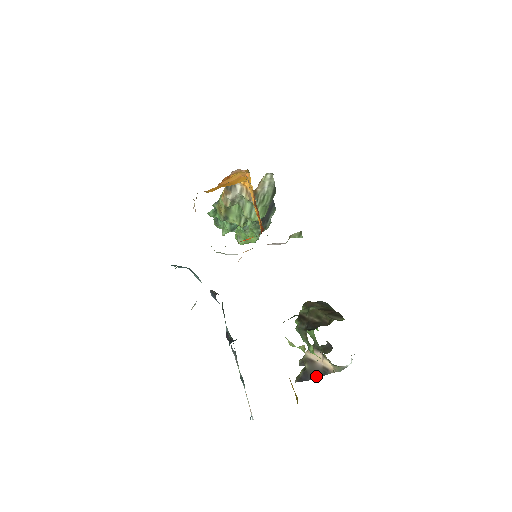
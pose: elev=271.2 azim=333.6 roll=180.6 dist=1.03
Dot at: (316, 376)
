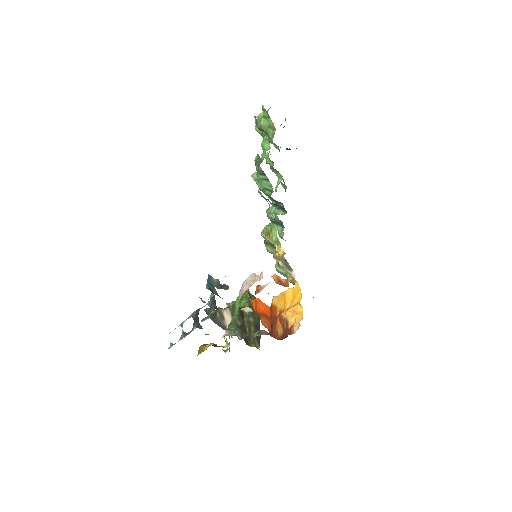
Dot at: (218, 324)
